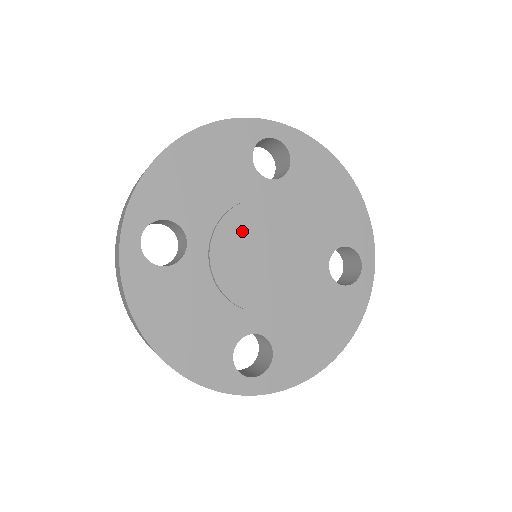
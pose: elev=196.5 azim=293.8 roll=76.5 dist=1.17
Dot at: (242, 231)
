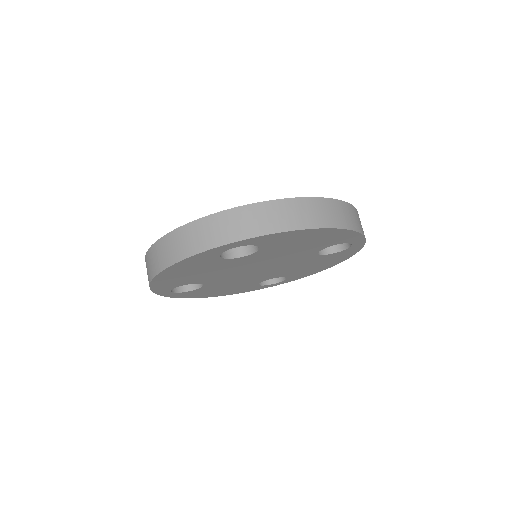
Dot at: occluded
